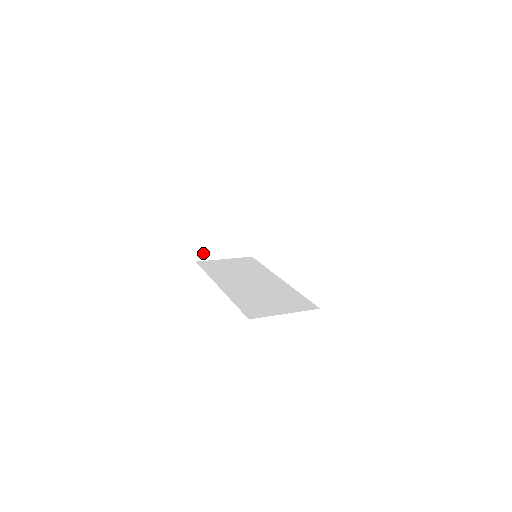
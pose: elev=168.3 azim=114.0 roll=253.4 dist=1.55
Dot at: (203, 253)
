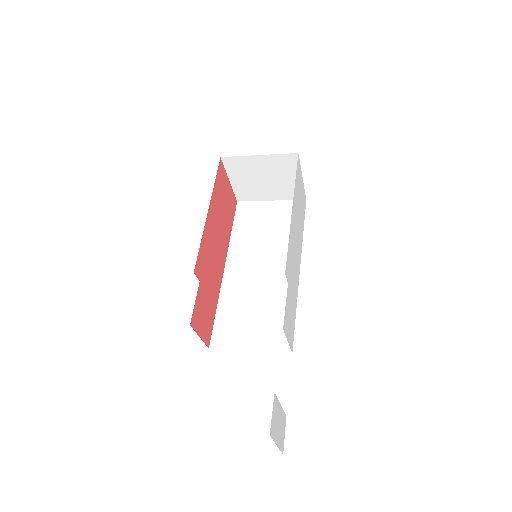
Dot at: (244, 195)
